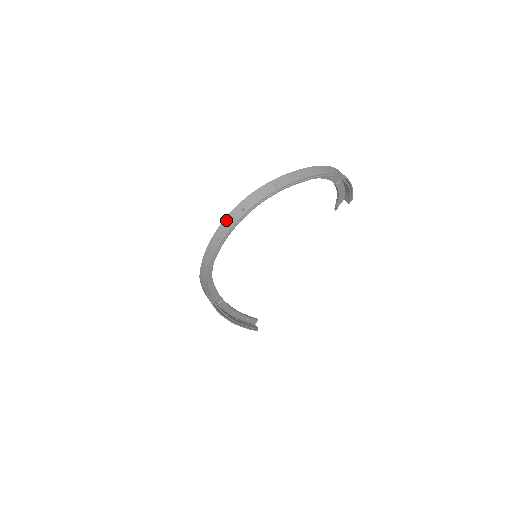
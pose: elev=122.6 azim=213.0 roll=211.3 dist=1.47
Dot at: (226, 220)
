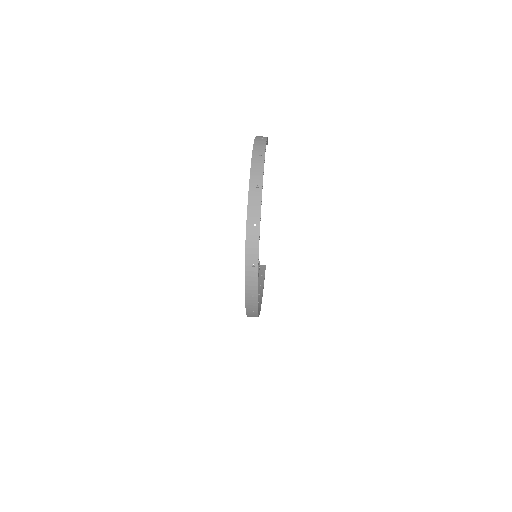
Dot at: (247, 283)
